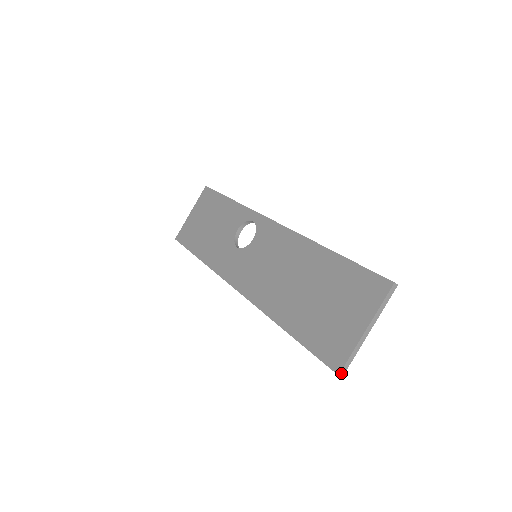
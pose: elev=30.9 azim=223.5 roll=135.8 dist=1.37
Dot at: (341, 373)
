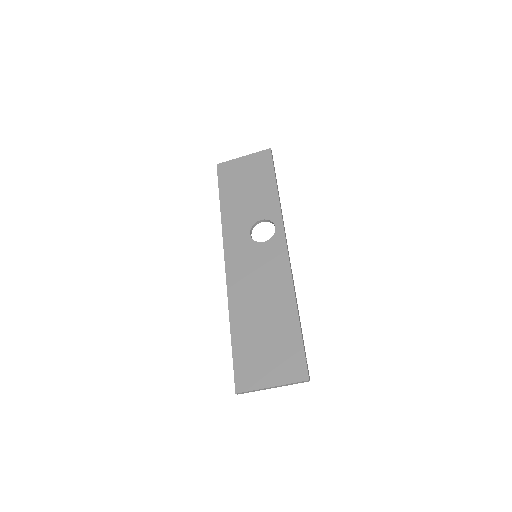
Dot at: (238, 393)
